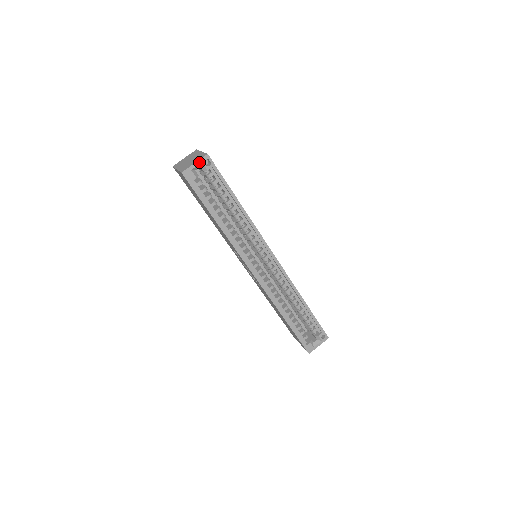
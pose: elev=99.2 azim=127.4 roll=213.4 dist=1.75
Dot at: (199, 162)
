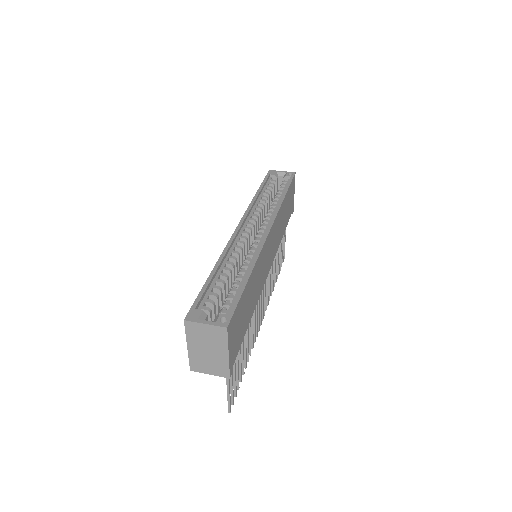
Dot at: (286, 172)
